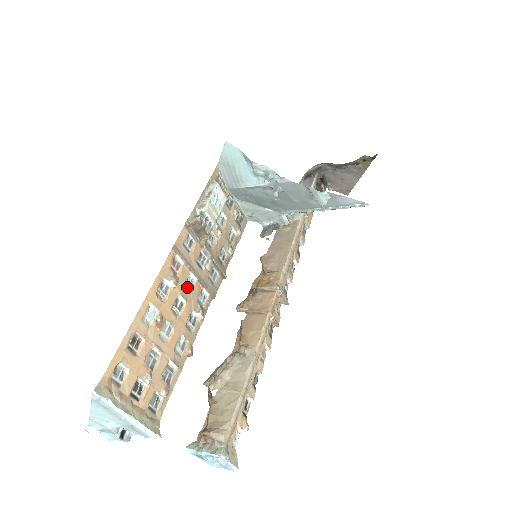
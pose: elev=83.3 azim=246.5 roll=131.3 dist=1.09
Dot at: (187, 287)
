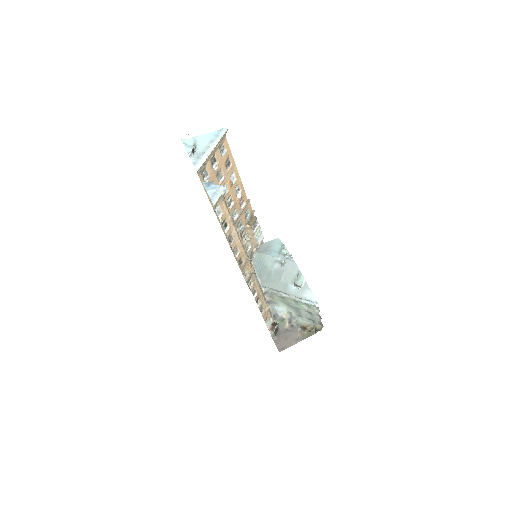
Dot at: (234, 211)
